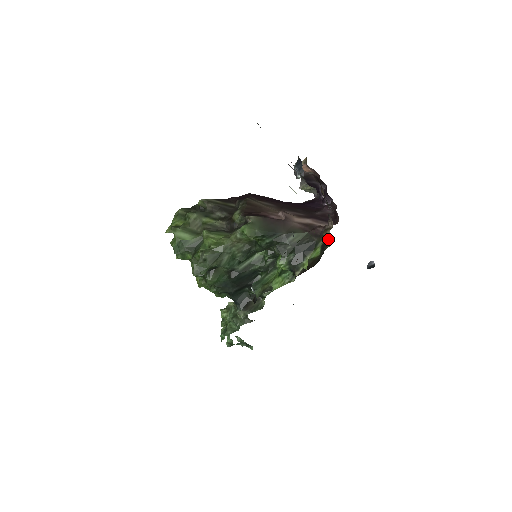
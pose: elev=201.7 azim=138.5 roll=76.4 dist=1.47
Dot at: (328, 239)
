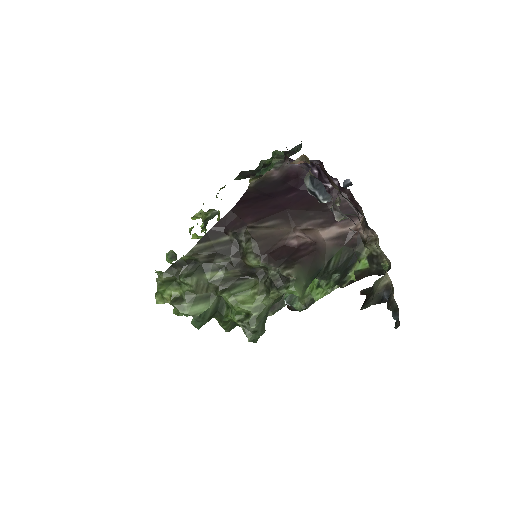
Dot at: (379, 255)
